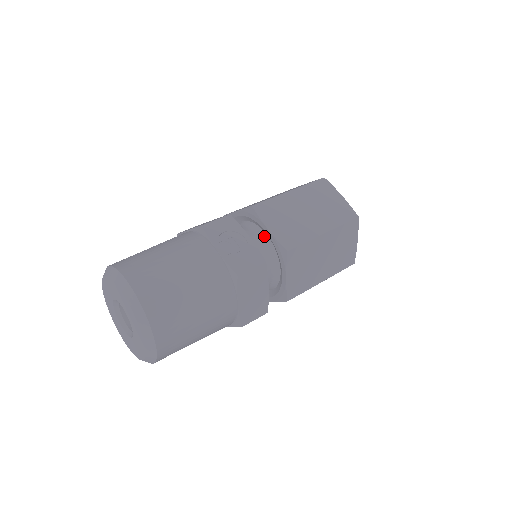
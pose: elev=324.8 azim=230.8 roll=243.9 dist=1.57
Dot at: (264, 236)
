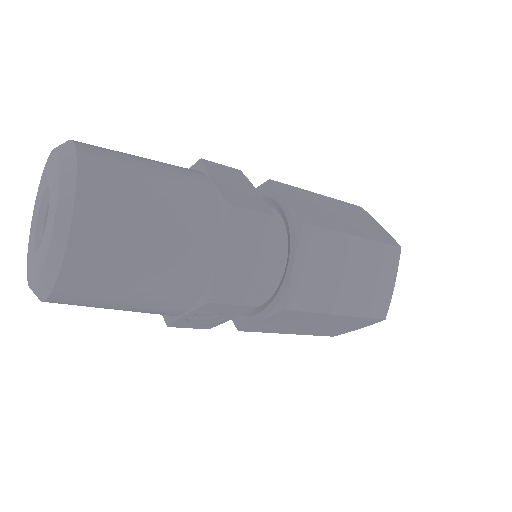
Dot at: occluded
